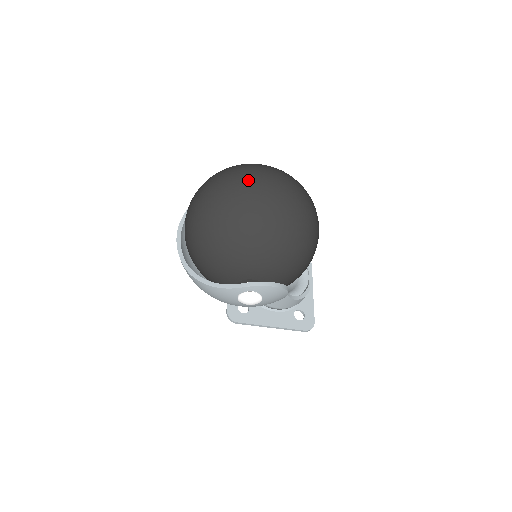
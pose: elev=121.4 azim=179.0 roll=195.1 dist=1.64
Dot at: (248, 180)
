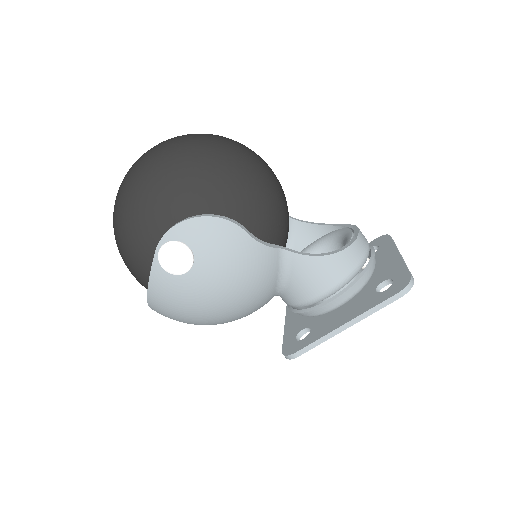
Dot at: occluded
